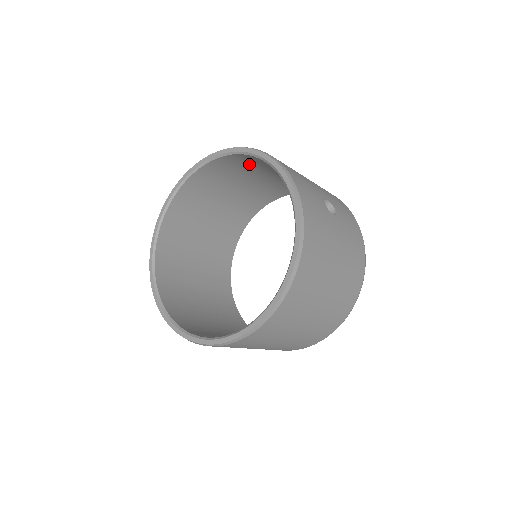
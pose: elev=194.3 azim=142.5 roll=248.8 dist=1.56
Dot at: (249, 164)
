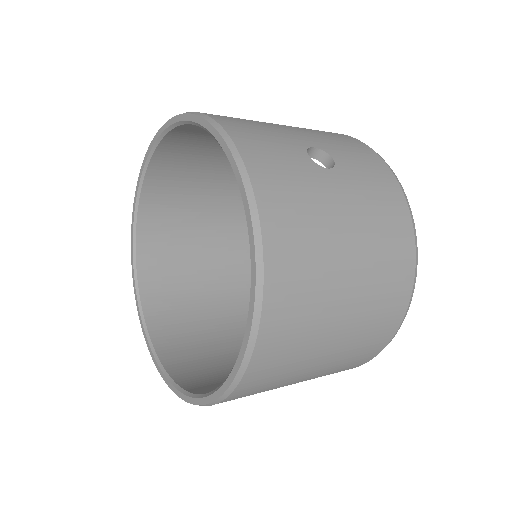
Dot at: (204, 136)
